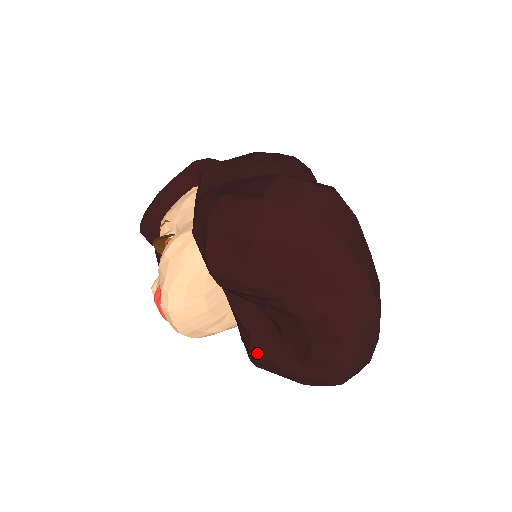
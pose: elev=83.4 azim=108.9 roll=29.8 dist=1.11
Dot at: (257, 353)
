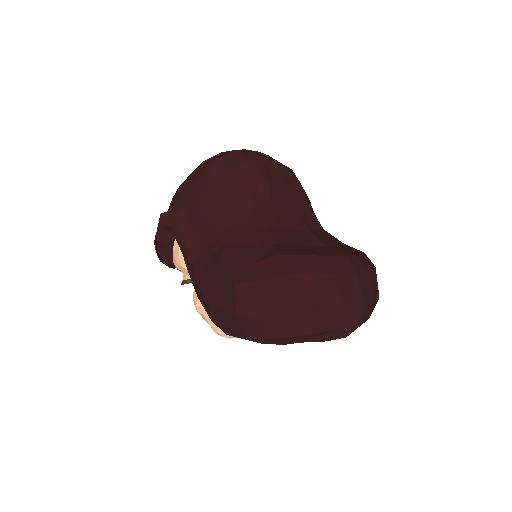
Dot at: occluded
